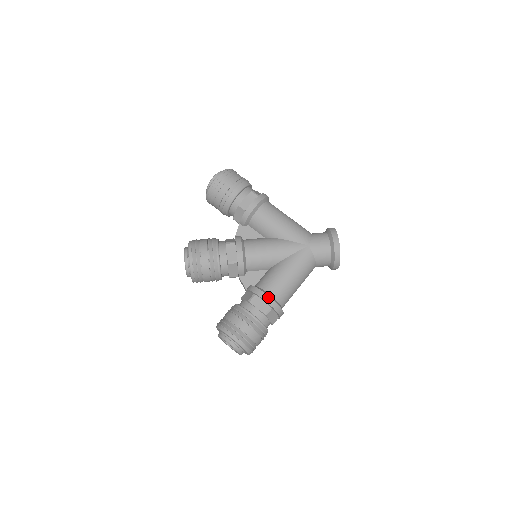
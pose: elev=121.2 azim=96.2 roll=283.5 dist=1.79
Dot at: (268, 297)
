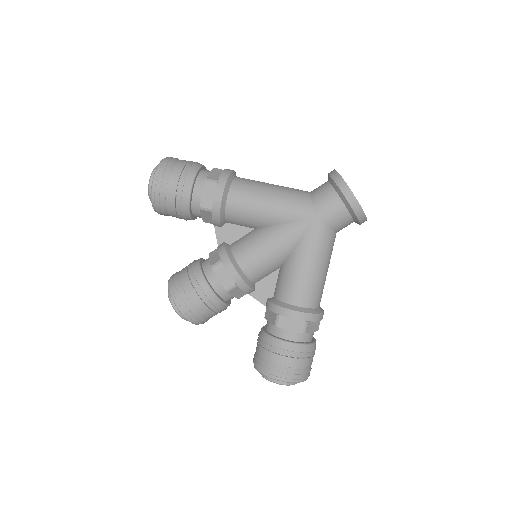
Dot at: (296, 313)
